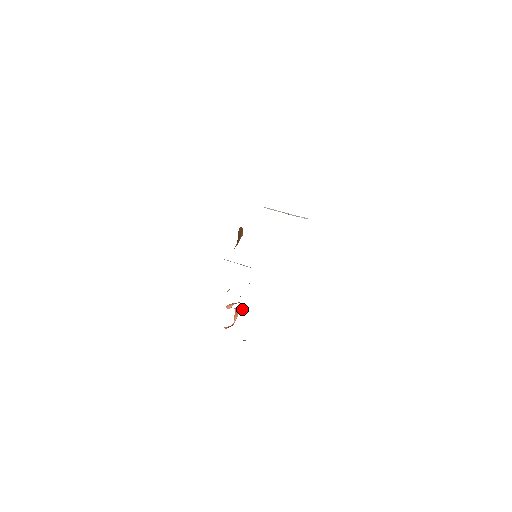
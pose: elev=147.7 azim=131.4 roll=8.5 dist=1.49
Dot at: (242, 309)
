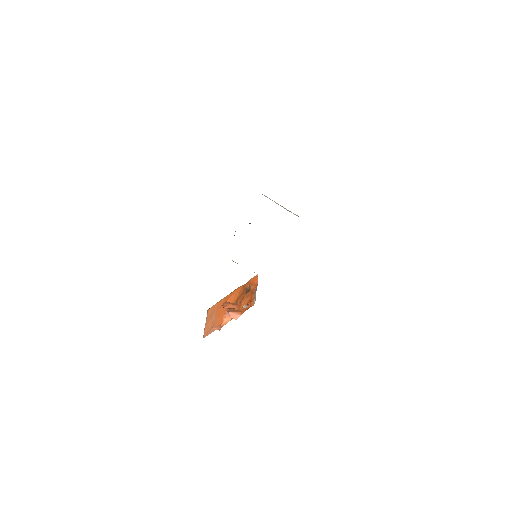
Dot at: occluded
